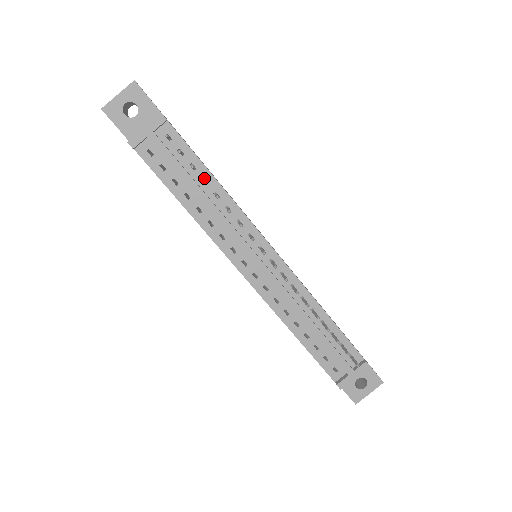
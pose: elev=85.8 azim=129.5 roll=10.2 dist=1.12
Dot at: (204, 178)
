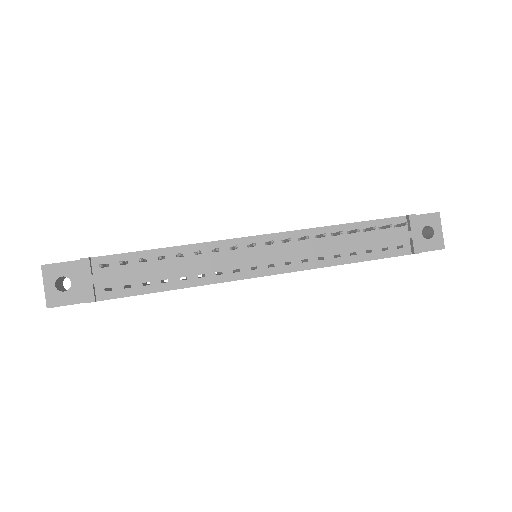
Dot at: (158, 257)
